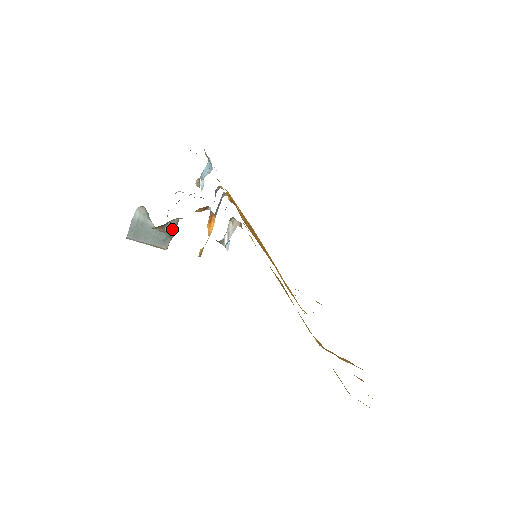
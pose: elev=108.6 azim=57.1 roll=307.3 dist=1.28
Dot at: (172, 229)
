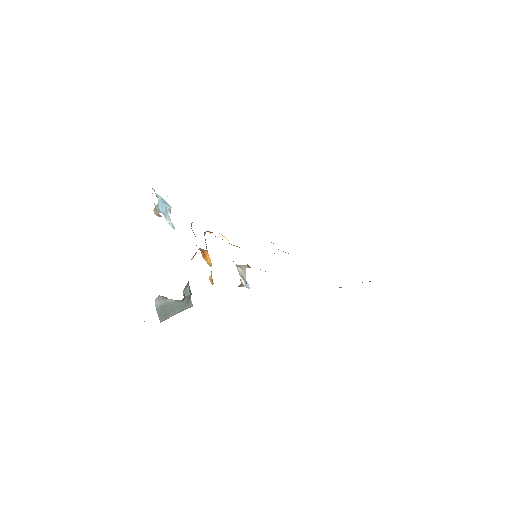
Dot at: (188, 291)
